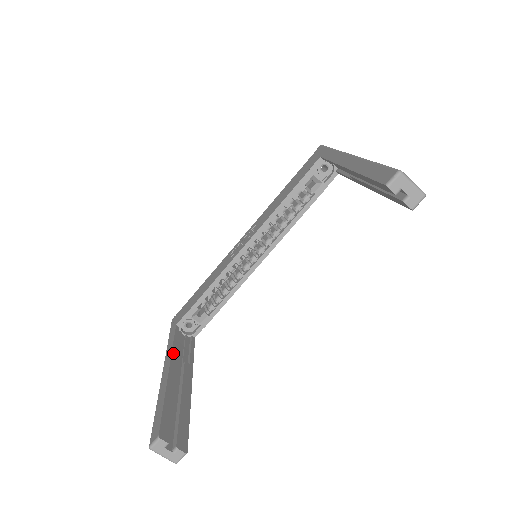
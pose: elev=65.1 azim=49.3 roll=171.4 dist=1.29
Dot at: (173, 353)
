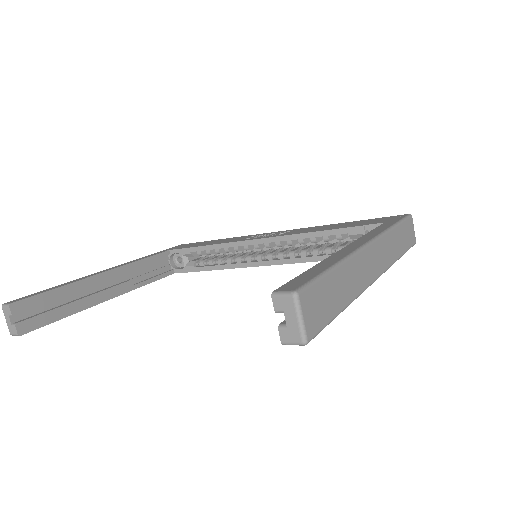
Dot at: (129, 265)
